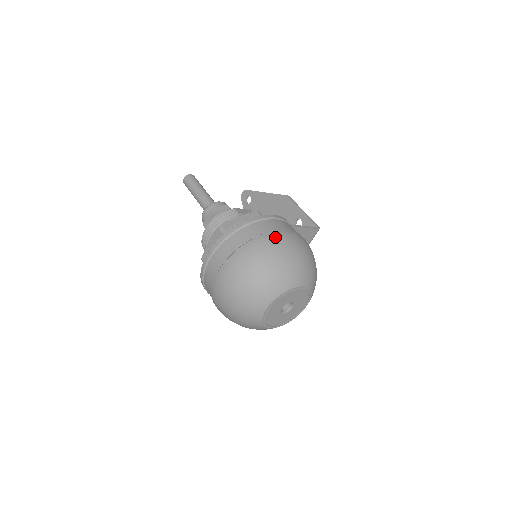
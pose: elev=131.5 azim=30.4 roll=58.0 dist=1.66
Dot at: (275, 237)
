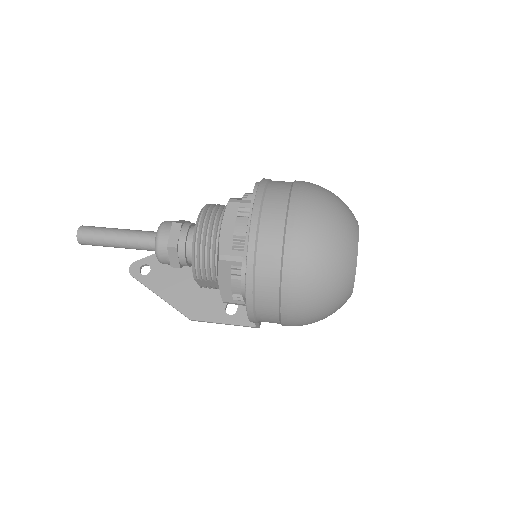
Dot at: occluded
